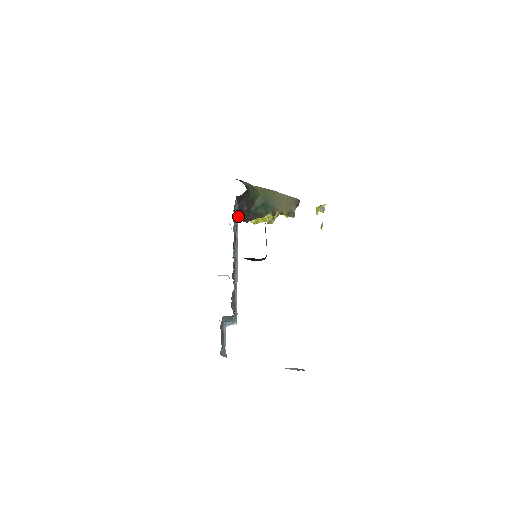
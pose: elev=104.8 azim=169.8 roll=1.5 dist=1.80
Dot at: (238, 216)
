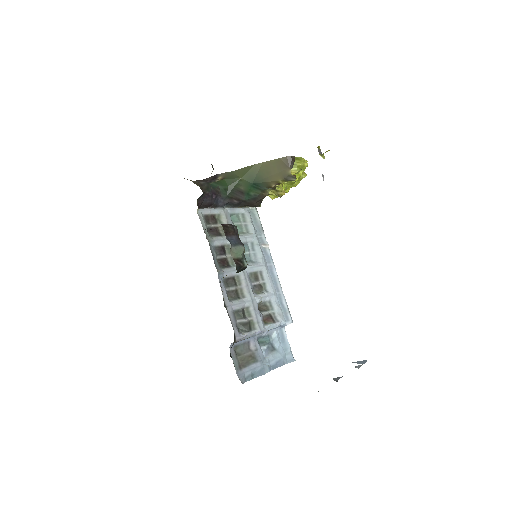
Dot at: (245, 206)
